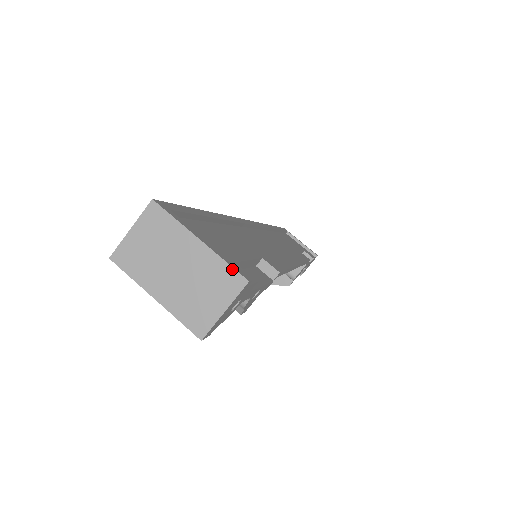
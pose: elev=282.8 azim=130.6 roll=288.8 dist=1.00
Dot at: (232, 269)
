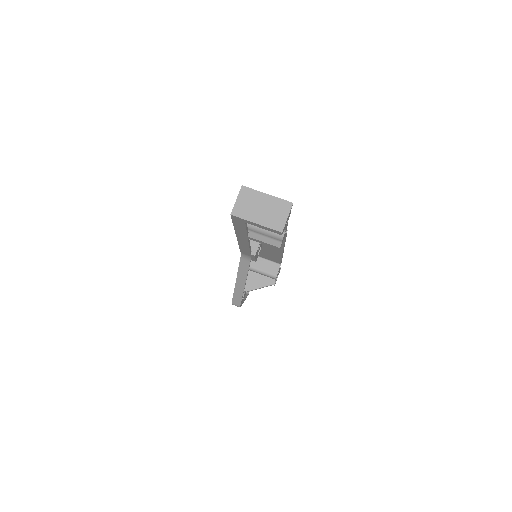
Dot at: (285, 201)
